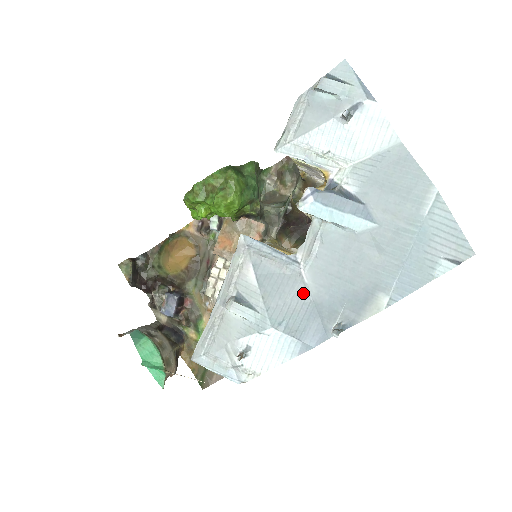
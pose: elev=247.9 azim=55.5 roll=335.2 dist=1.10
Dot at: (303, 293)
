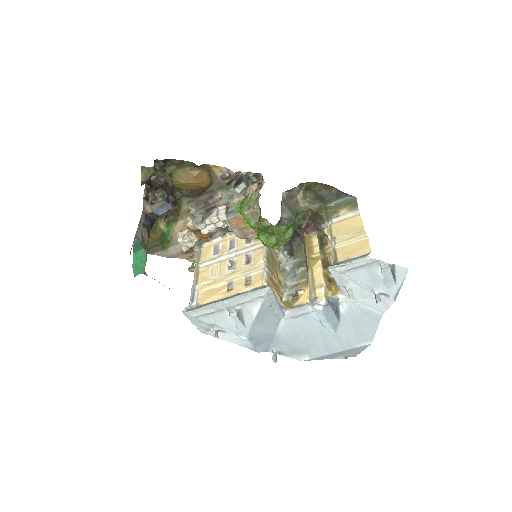
Dot at: (274, 329)
